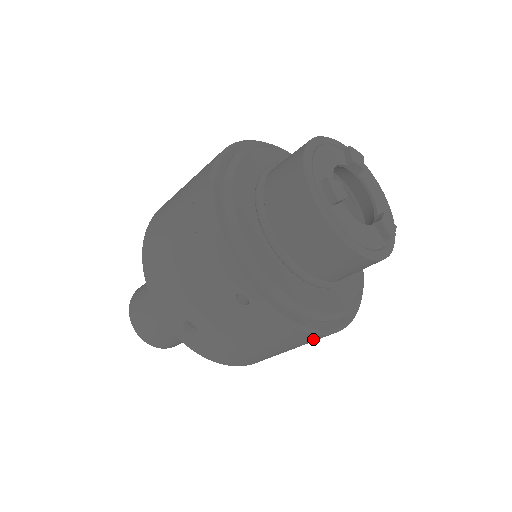
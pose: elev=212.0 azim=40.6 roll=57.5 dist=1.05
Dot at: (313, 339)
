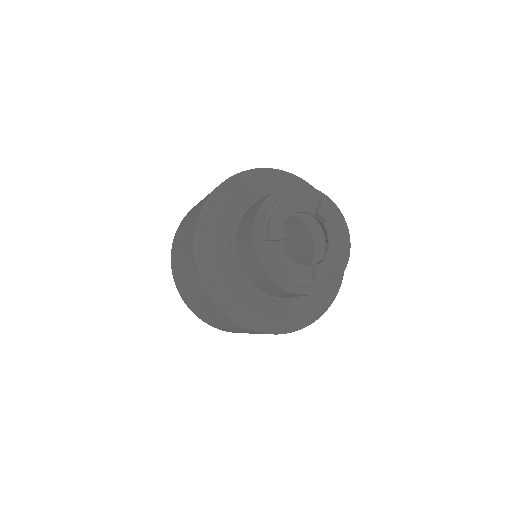
Dot at: (249, 330)
